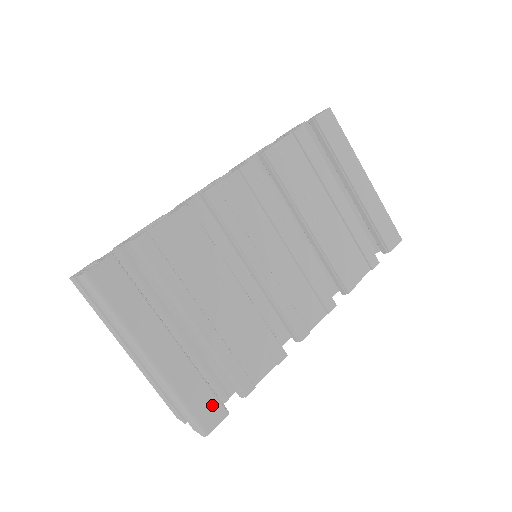
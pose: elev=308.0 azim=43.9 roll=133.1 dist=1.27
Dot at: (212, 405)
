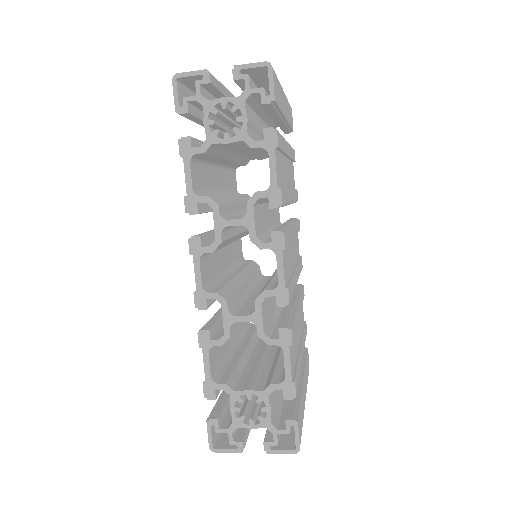
Dot at: occluded
